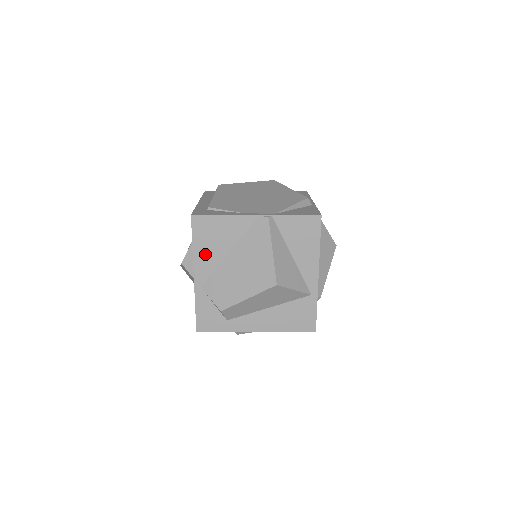
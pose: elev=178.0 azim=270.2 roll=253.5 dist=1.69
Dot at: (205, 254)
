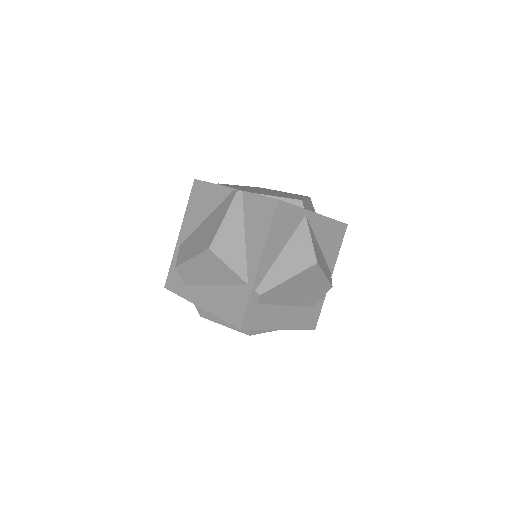
Dot at: (191, 216)
